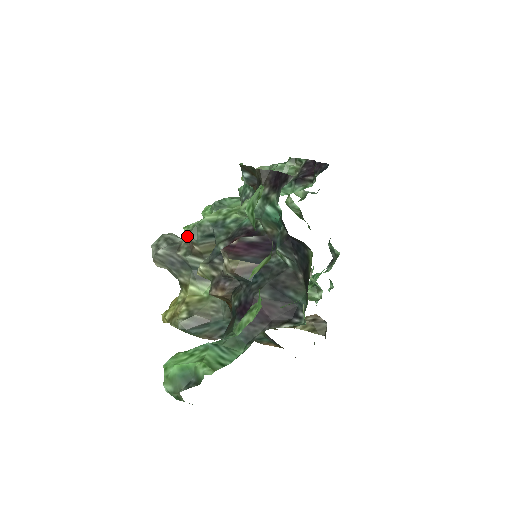
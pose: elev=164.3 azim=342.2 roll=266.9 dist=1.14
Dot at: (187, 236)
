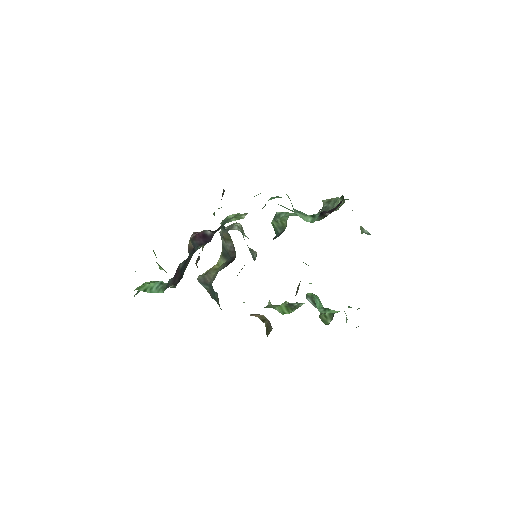
Dot at: occluded
